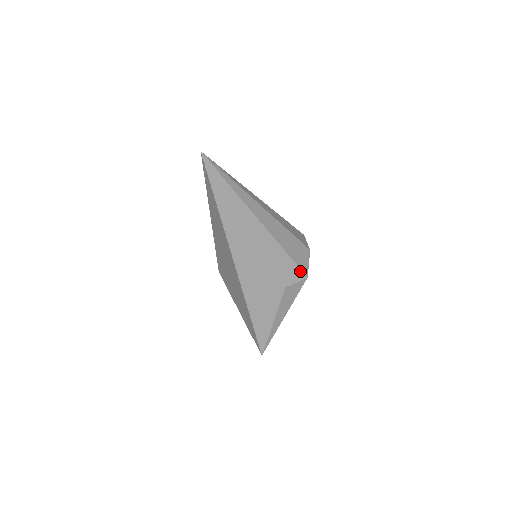
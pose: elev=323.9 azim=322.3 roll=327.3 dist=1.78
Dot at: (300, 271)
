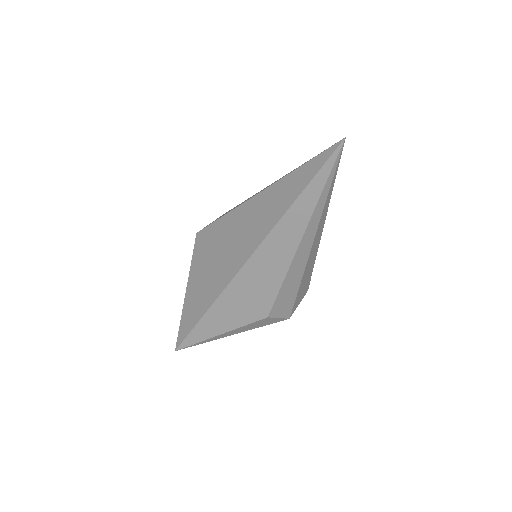
Dot at: (291, 310)
